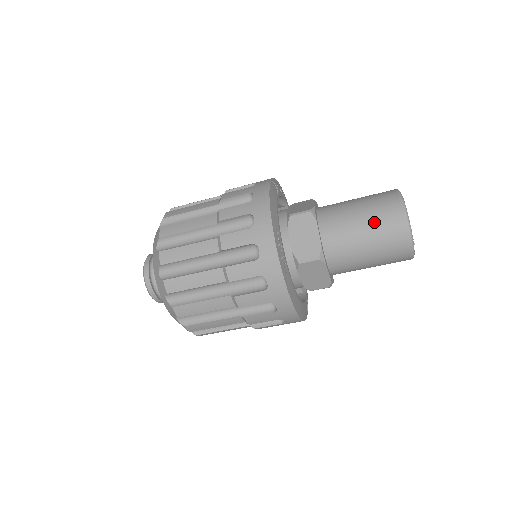
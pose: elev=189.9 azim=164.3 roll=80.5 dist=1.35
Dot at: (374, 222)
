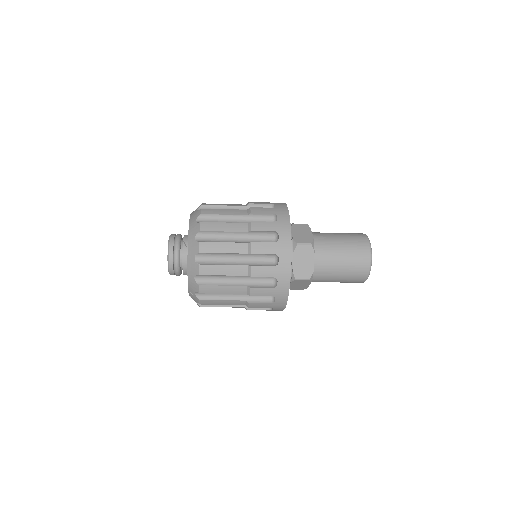
Dot at: (348, 238)
